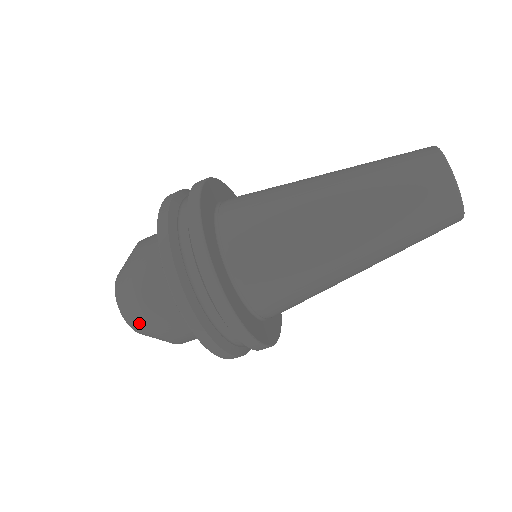
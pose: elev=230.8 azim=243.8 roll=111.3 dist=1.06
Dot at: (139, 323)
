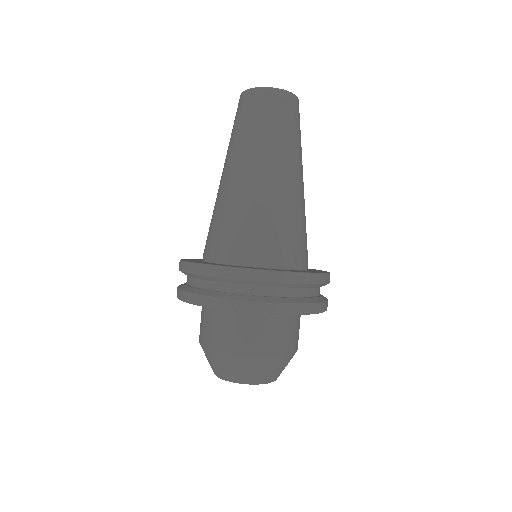
Dot at: (215, 362)
